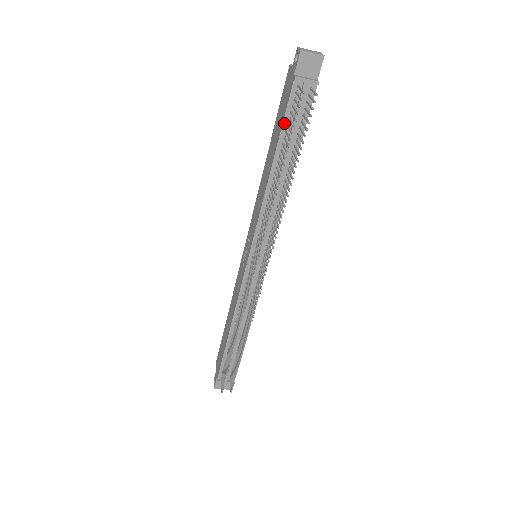
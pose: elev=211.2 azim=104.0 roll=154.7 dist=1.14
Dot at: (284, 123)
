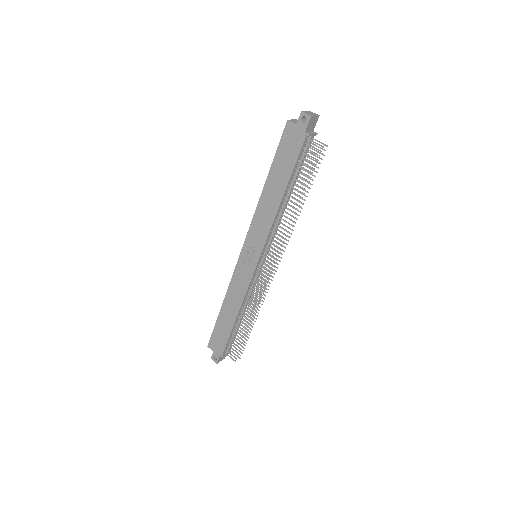
Dot at: (296, 164)
